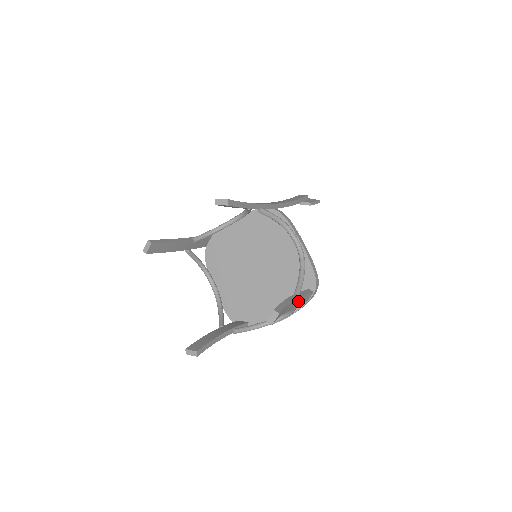
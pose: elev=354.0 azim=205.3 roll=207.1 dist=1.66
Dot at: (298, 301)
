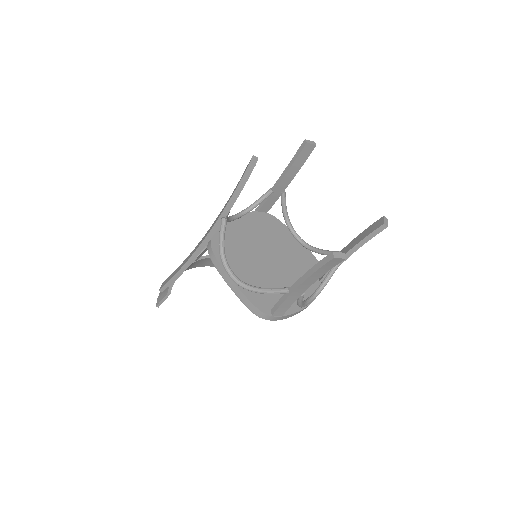
Dot at: occluded
